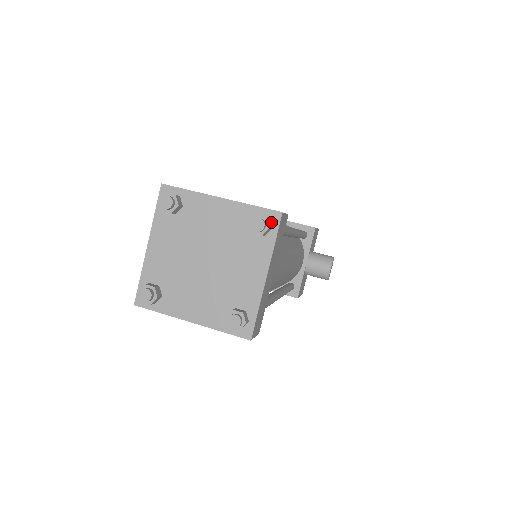
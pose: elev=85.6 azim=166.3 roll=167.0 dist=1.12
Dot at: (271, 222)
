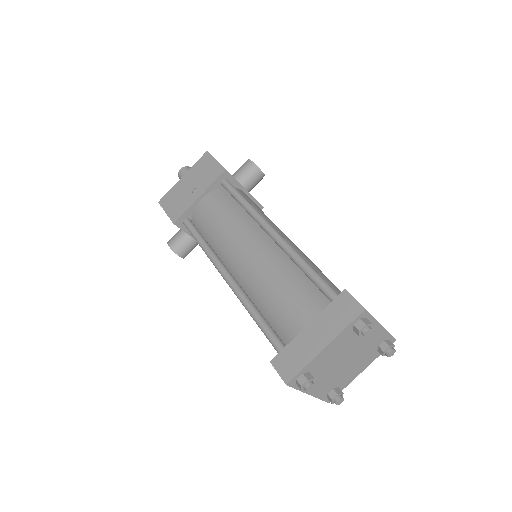
Dot at: (363, 318)
